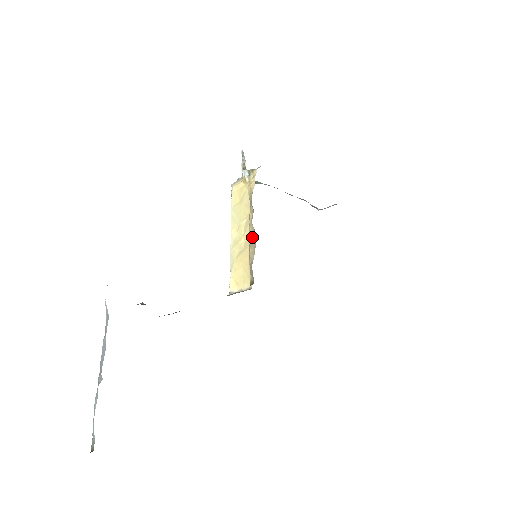
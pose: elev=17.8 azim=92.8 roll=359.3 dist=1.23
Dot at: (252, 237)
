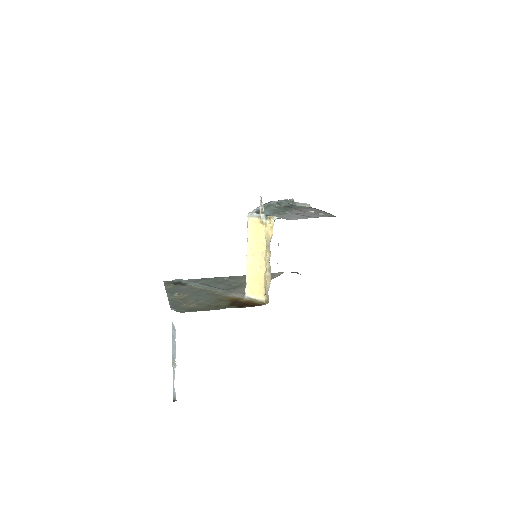
Dot at: (268, 271)
